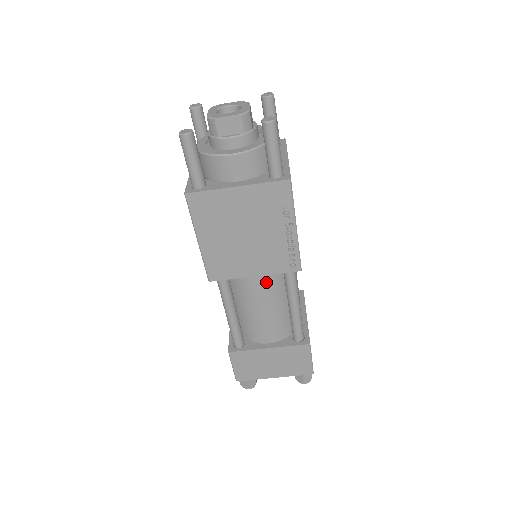
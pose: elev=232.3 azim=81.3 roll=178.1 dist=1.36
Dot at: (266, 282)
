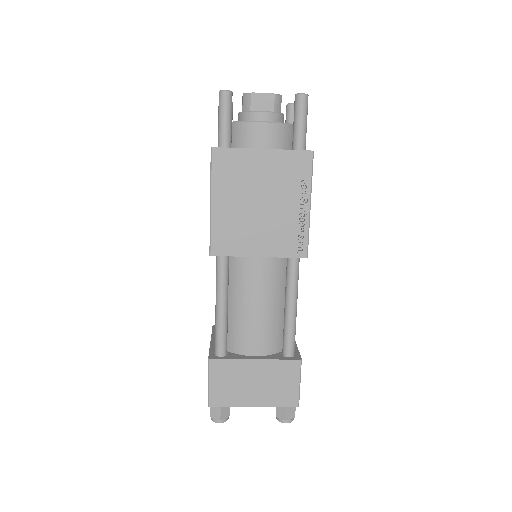
Dot at: (267, 271)
